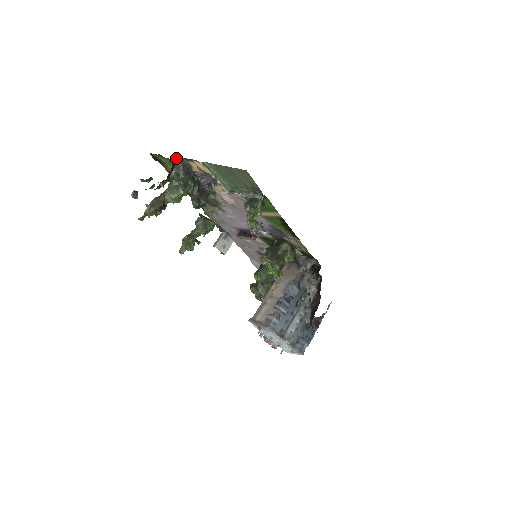
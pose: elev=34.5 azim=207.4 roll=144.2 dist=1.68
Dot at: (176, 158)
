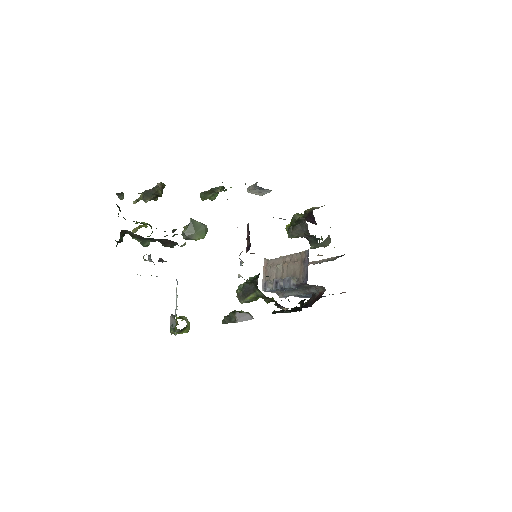
Dot at: (124, 230)
